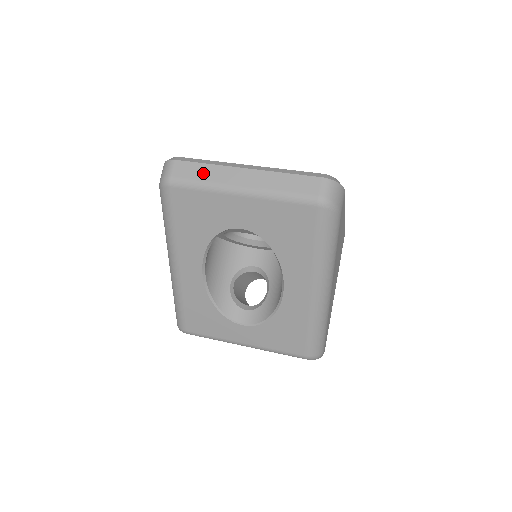
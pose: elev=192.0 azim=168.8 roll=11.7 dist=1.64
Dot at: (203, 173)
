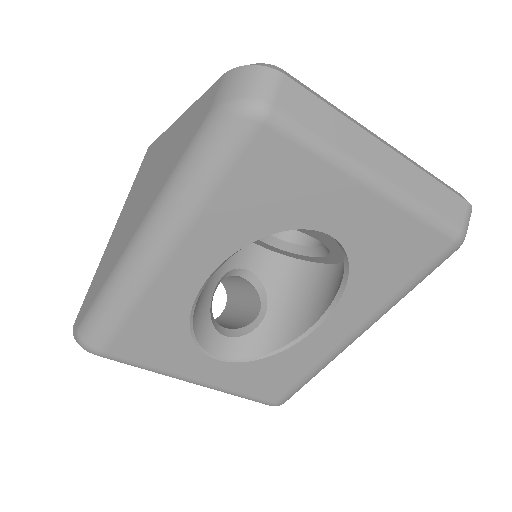
Dot at: (328, 125)
